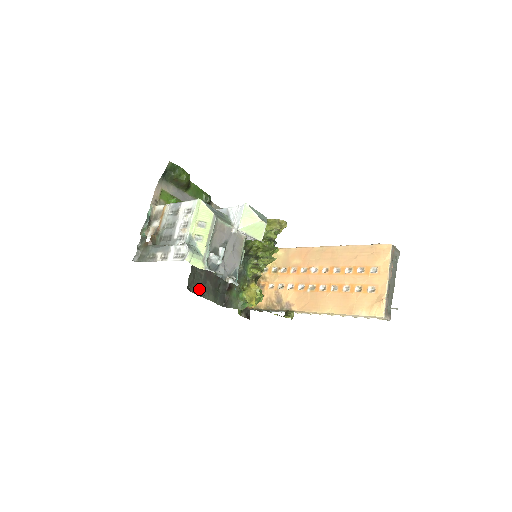
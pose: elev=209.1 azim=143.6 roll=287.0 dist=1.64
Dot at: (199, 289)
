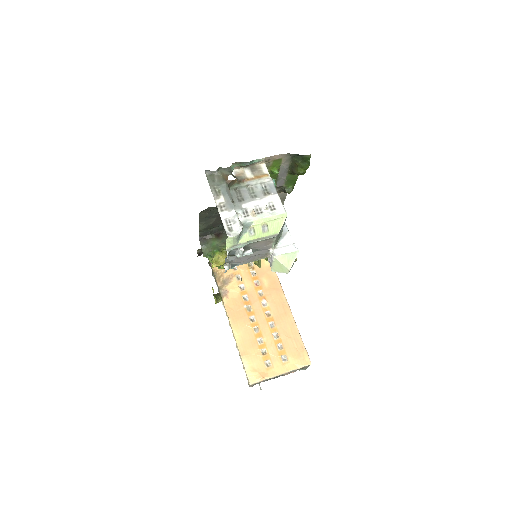
Dot at: (205, 216)
